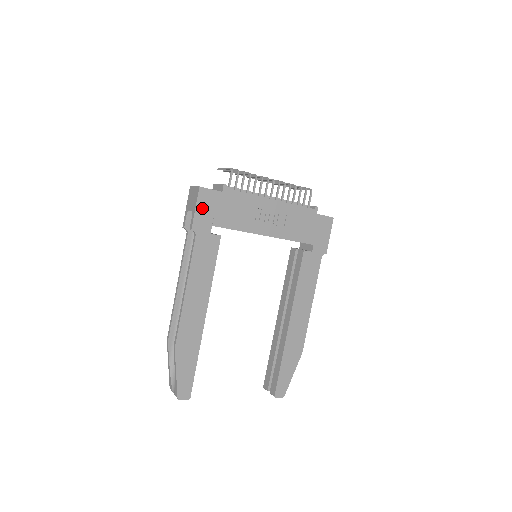
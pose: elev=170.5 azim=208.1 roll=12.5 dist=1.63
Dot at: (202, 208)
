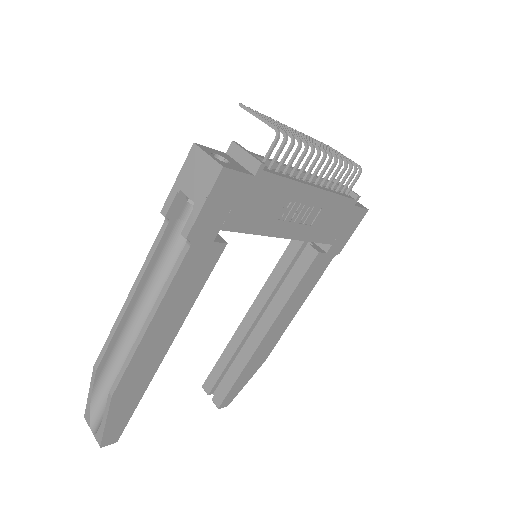
Dot at: (215, 203)
